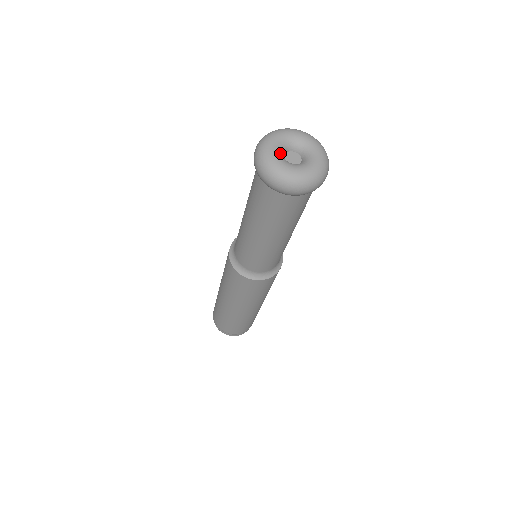
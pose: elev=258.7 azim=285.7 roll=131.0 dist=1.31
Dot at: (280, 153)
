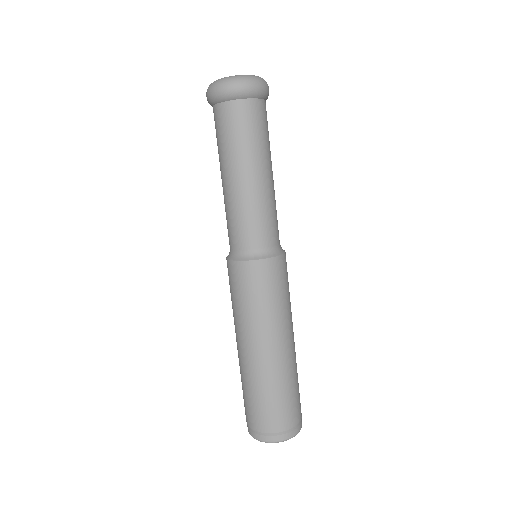
Dot at: occluded
